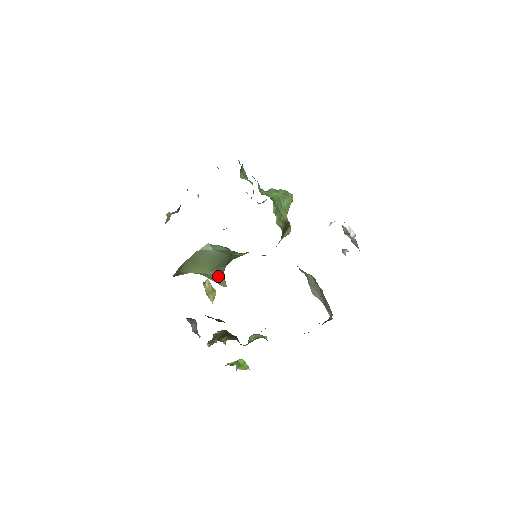
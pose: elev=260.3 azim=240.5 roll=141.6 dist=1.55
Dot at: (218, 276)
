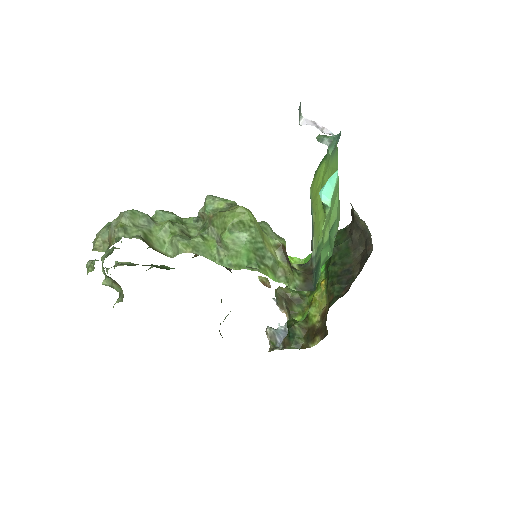
Dot at: occluded
